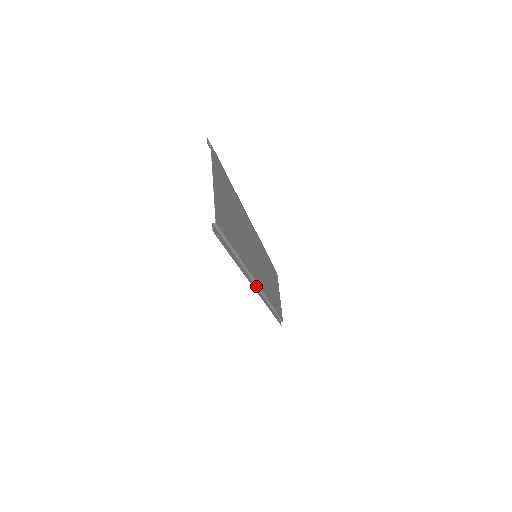
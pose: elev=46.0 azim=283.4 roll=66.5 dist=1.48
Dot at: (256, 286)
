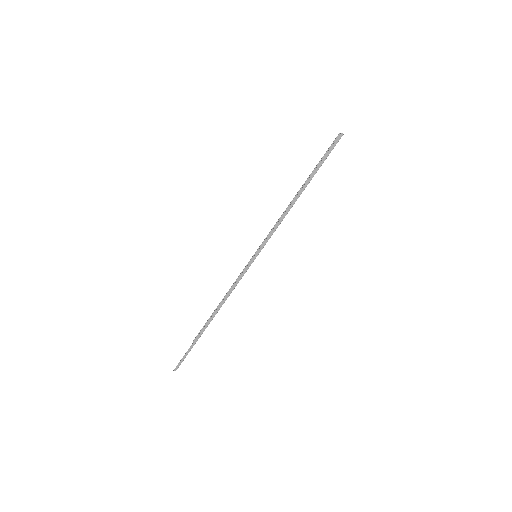
Dot at: (251, 260)
